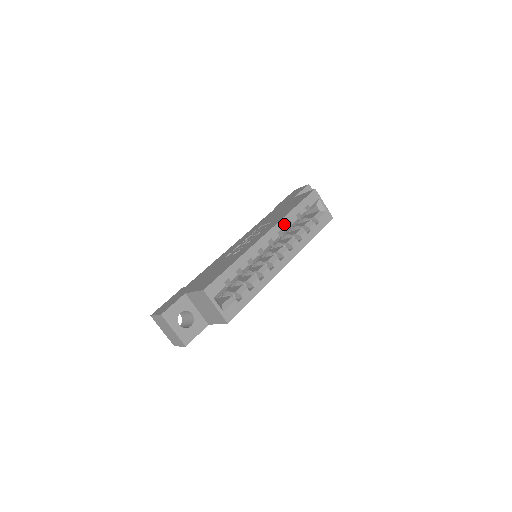
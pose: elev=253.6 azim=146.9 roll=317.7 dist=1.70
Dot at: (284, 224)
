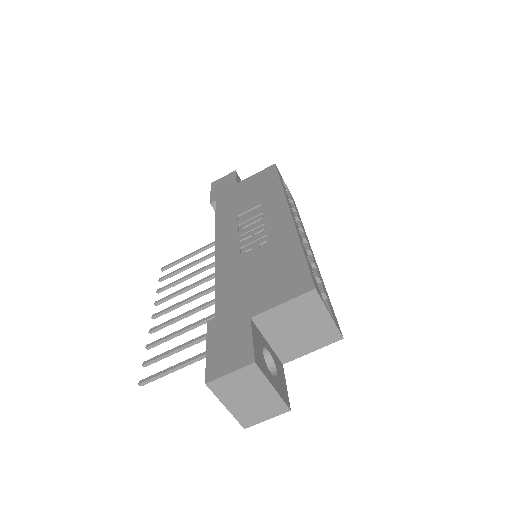
Dot at: (288, 200)
